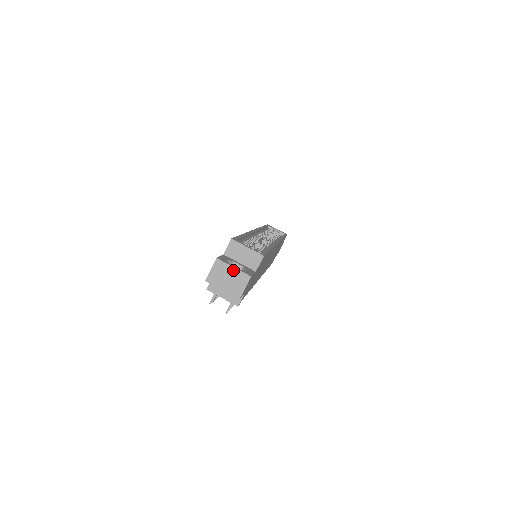
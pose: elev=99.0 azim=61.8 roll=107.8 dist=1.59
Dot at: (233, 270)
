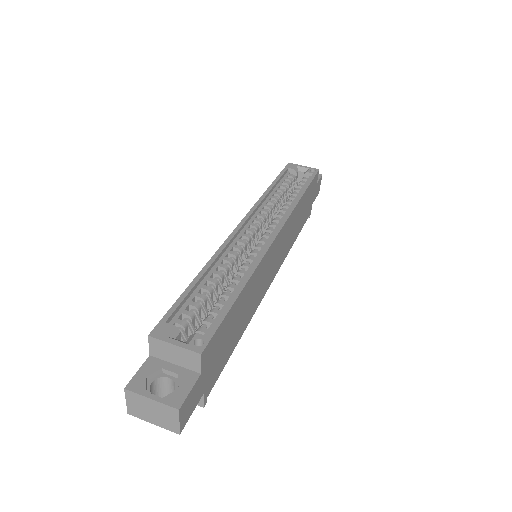
Dot at: (152, 402)
